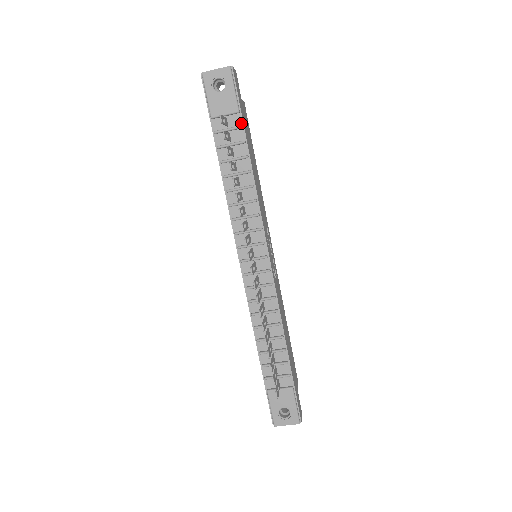
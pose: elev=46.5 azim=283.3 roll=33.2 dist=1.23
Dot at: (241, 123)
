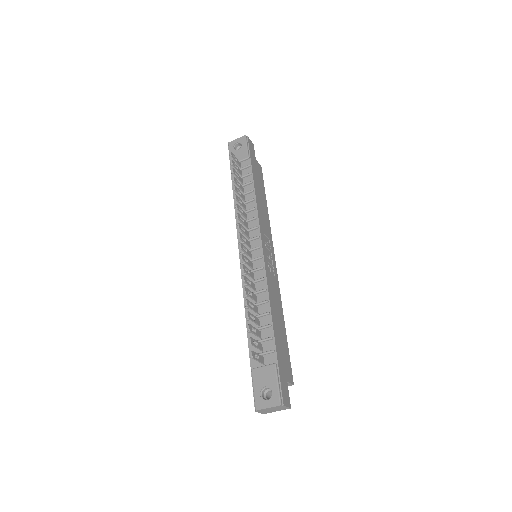
Dot at: (250, 164)
